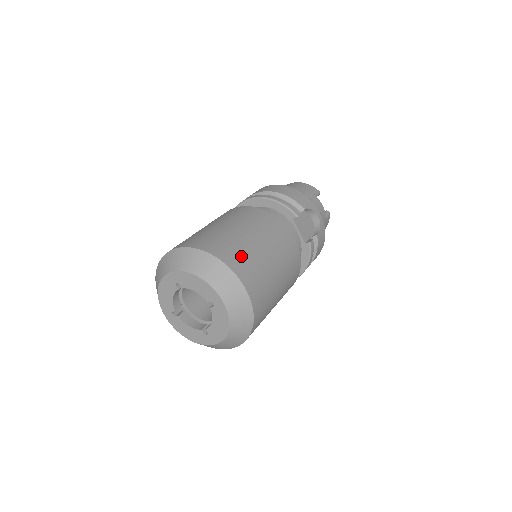
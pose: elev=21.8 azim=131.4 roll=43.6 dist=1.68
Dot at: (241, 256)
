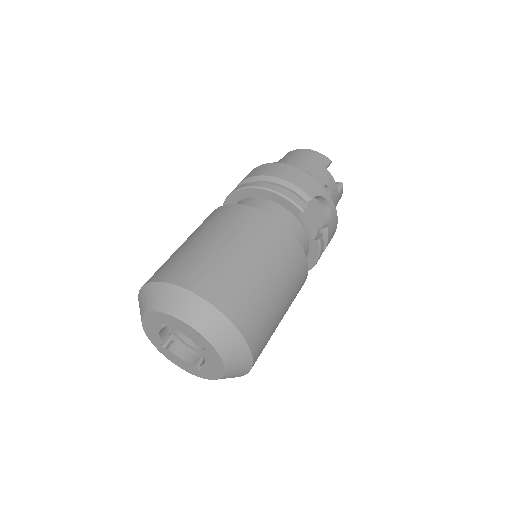
Dot at: (234, 290)
